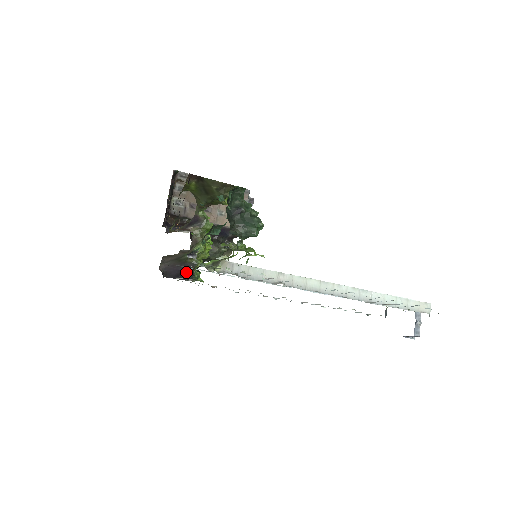
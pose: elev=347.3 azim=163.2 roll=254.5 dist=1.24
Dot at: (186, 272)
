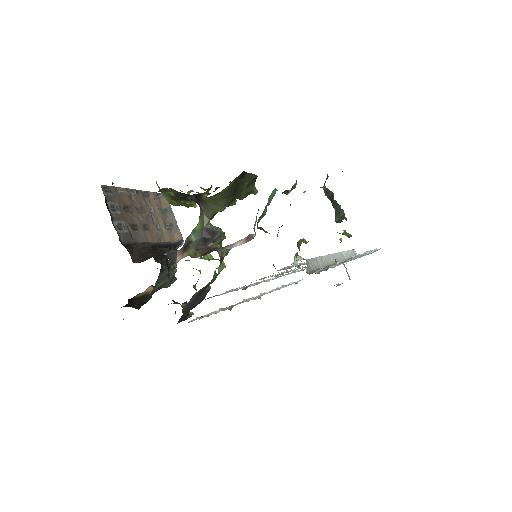
Dot at: (195, 306)
